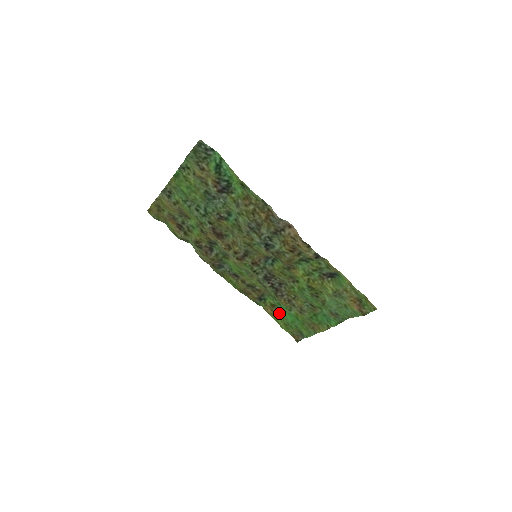
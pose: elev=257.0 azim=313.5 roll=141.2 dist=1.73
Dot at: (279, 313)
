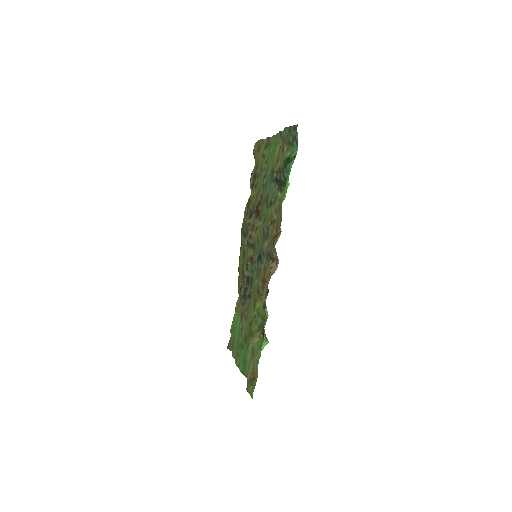
Dot at: occluded
